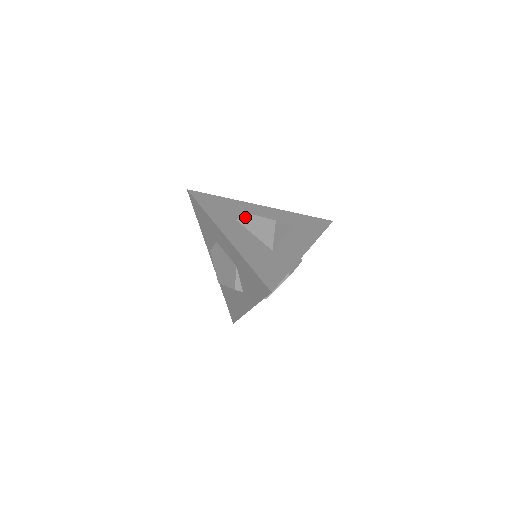
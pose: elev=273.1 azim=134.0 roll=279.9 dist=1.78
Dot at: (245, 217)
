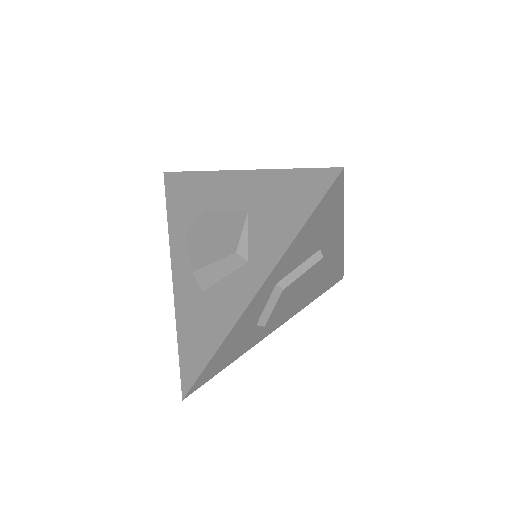
Dot at: occluded
